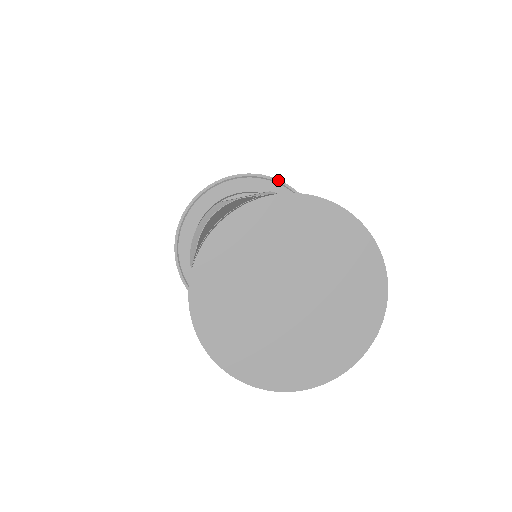
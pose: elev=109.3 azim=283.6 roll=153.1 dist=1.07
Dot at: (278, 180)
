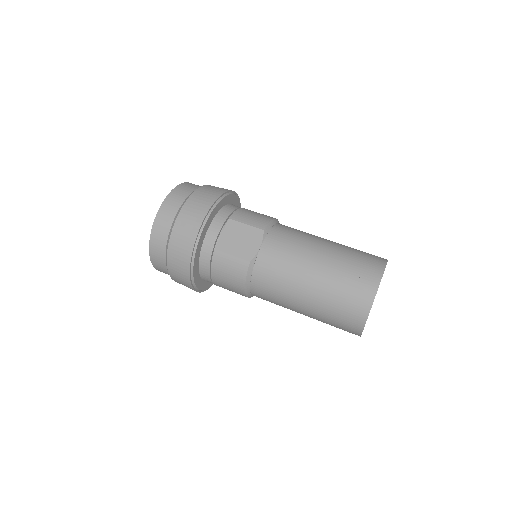
Dot at: (219, 197)
